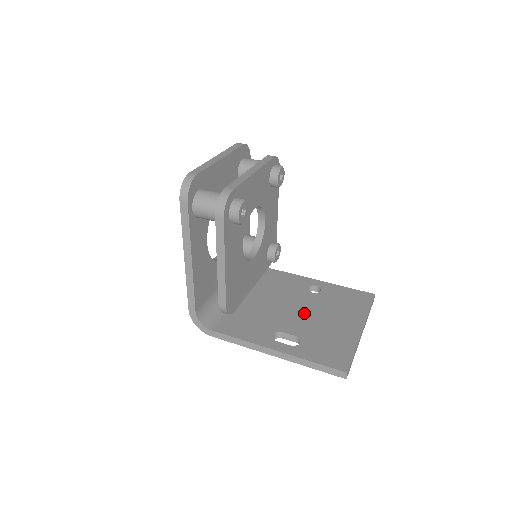
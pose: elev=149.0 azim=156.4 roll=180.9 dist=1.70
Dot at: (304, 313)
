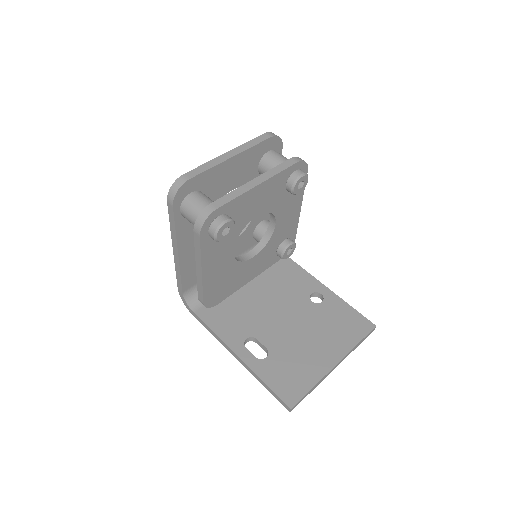
Dot at: (290, 324)
